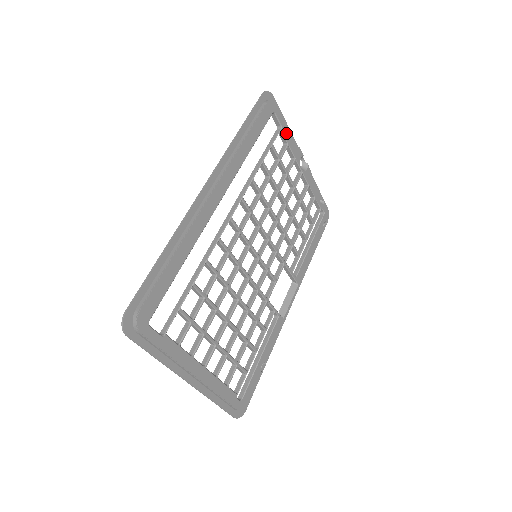
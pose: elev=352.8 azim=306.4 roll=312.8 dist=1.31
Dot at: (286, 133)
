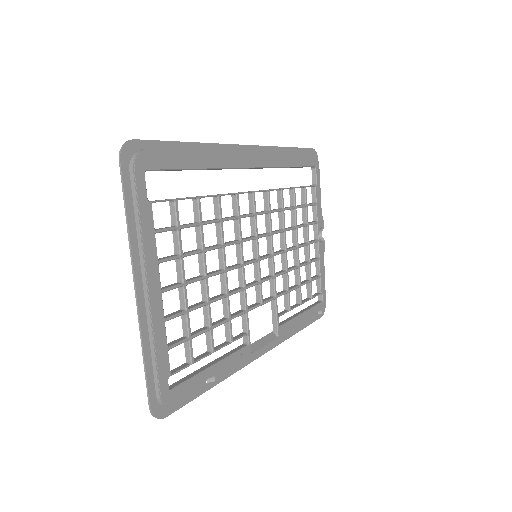
Dot at: (318, 193)
